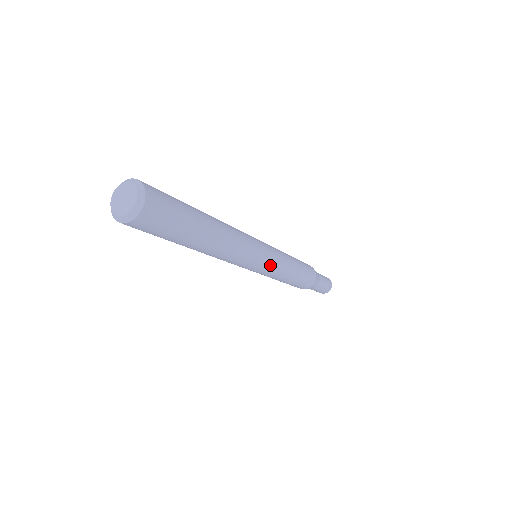
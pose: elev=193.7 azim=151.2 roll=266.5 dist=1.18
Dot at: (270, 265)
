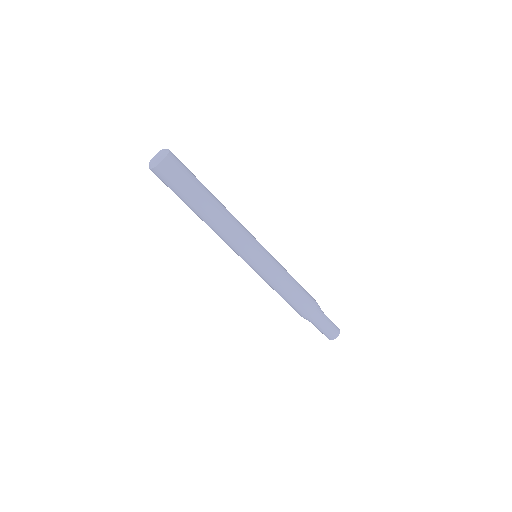
Dot at: (268, 252)
